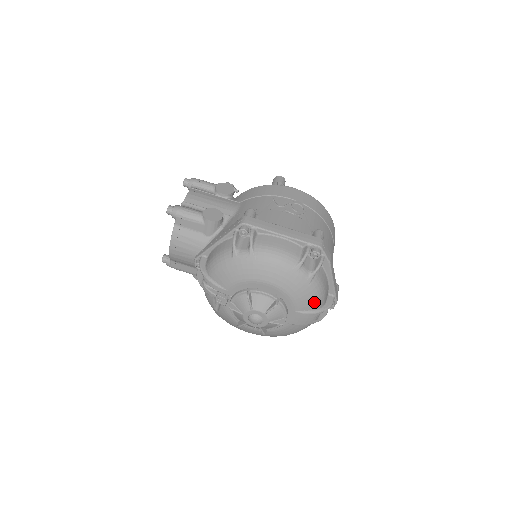
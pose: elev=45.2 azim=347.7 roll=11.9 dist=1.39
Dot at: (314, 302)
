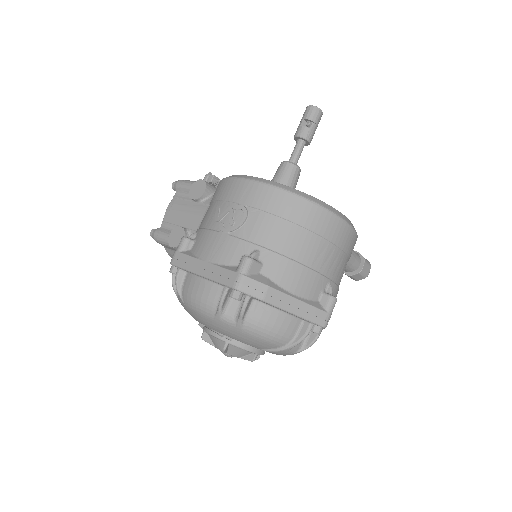
Dot at: (267, 343)
